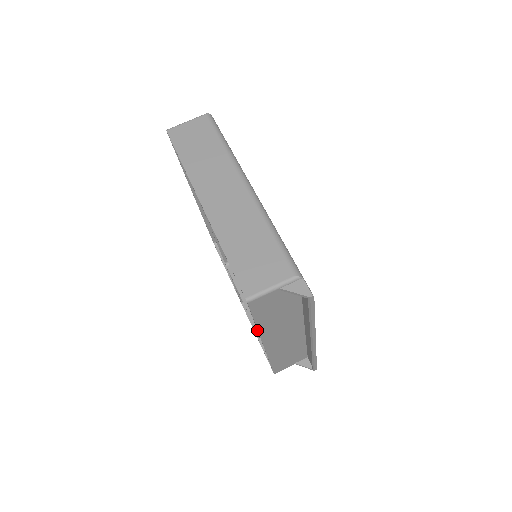
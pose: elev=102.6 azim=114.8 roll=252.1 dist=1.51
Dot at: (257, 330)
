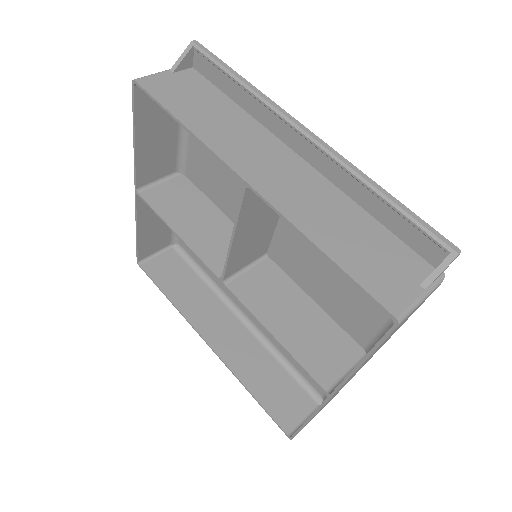
Dot at: (240, 202)
